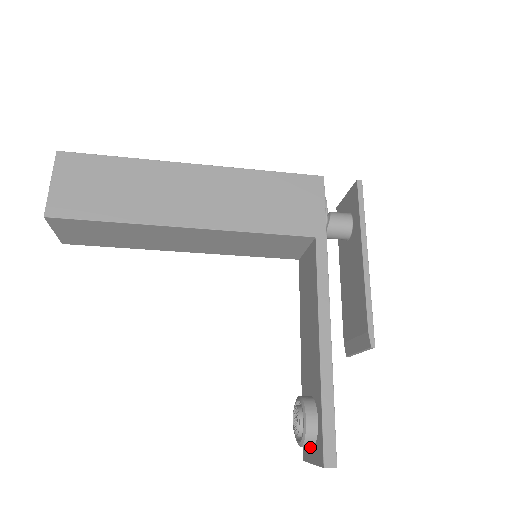
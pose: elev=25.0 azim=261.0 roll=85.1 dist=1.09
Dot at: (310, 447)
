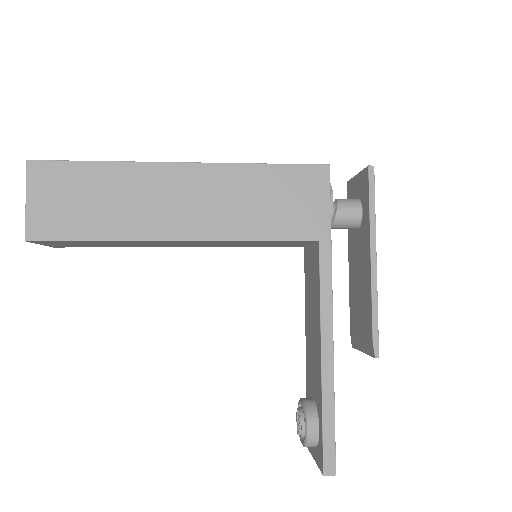
Dot at: occluded
